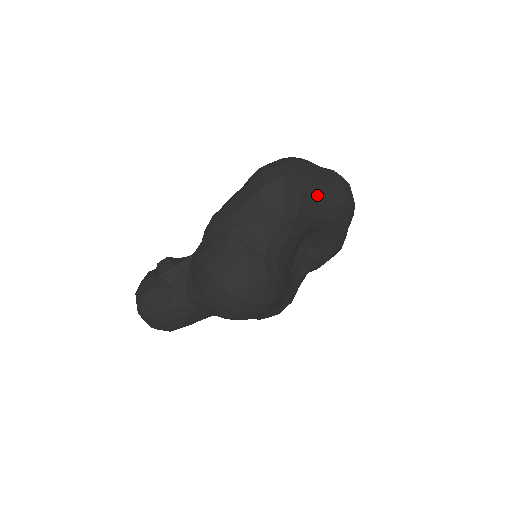
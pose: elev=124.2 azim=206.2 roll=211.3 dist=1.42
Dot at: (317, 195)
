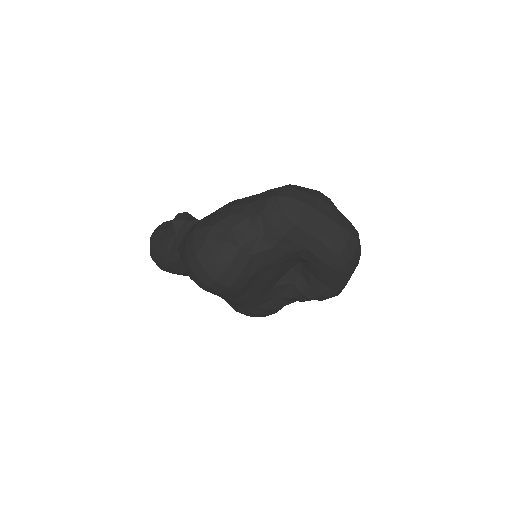
Dot at: (315, 230)
